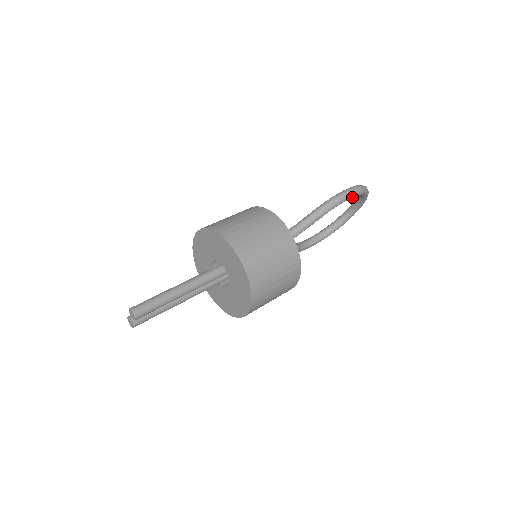
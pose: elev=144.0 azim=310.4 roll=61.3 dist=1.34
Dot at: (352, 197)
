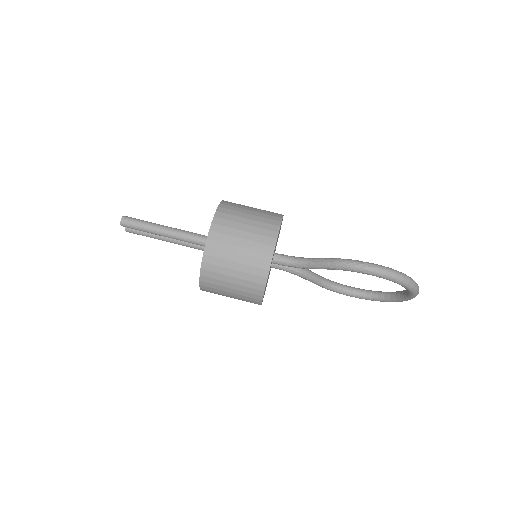
Dot at: (374, 275)
